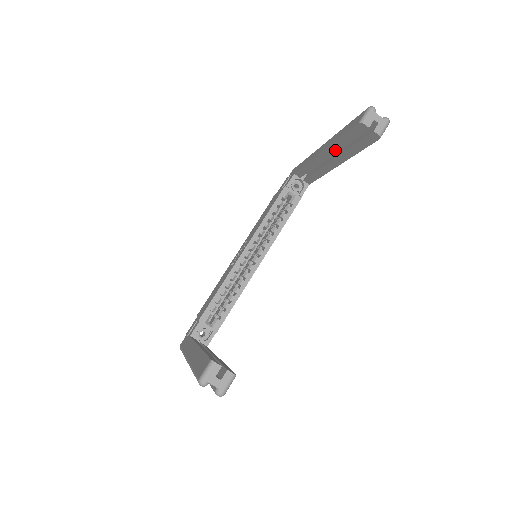
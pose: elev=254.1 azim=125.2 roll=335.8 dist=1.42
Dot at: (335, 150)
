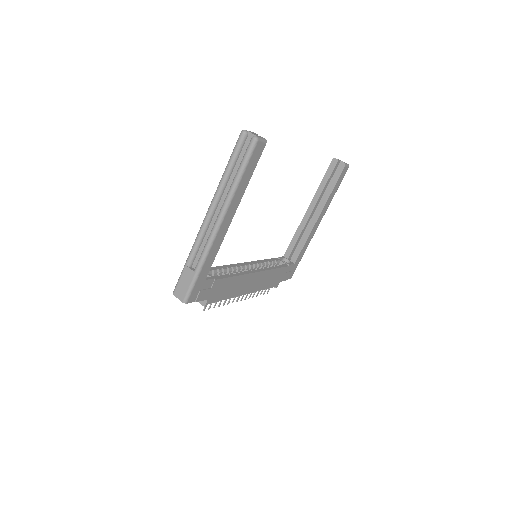
Dot at: (317, 199)
